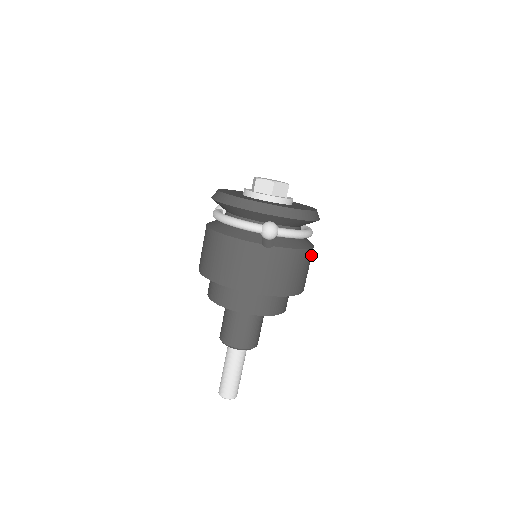
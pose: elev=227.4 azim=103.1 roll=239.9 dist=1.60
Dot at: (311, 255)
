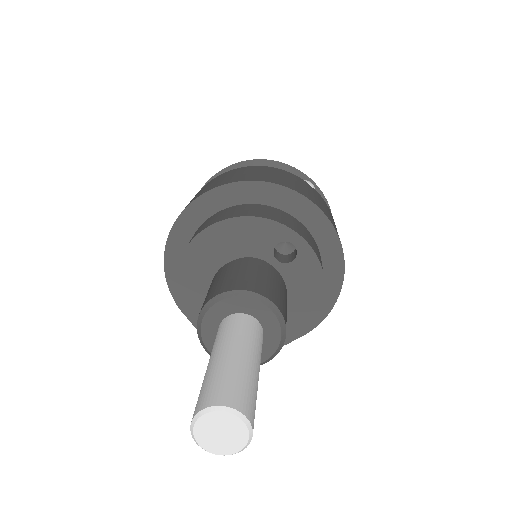
Dot at: occluded
